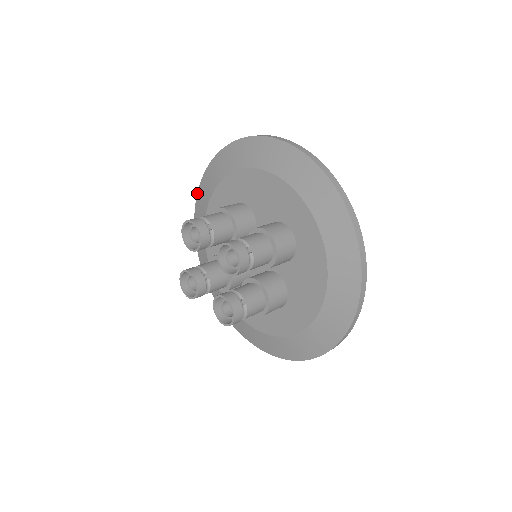
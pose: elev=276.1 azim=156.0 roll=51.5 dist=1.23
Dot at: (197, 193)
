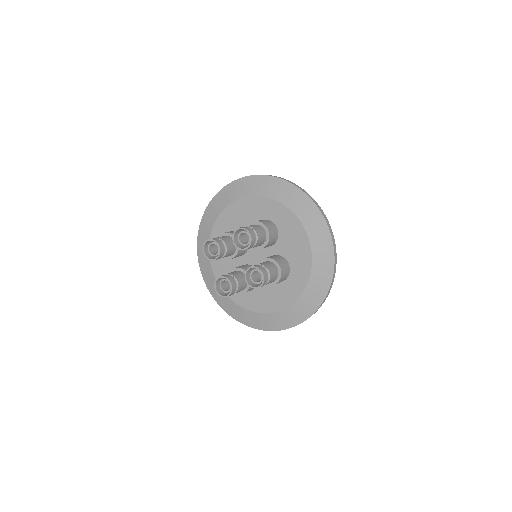
Dot at: (198, 258)
